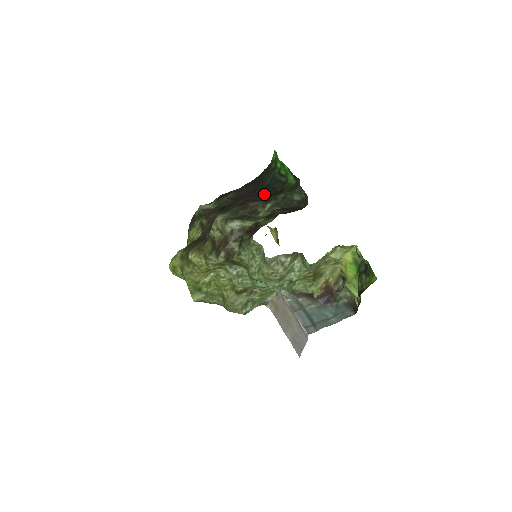
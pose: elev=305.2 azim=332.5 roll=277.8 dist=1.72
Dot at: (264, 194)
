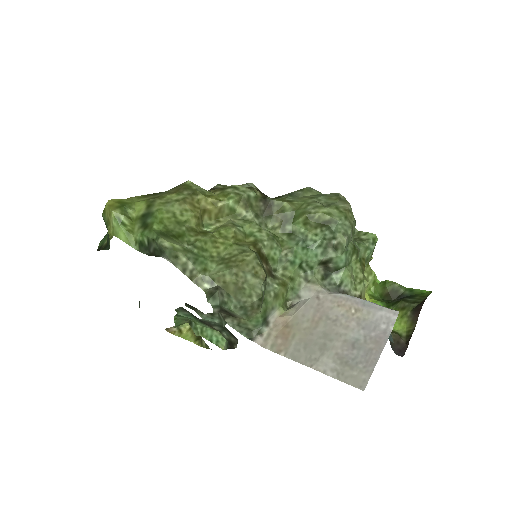
Dot at: occluded
